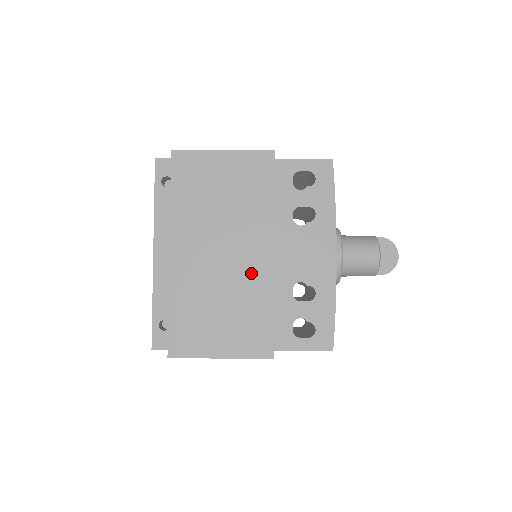
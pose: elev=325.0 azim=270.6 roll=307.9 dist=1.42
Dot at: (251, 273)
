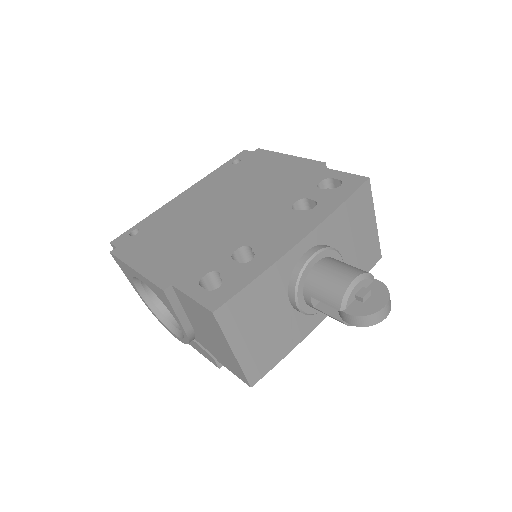
Dot at: (222, 226)
